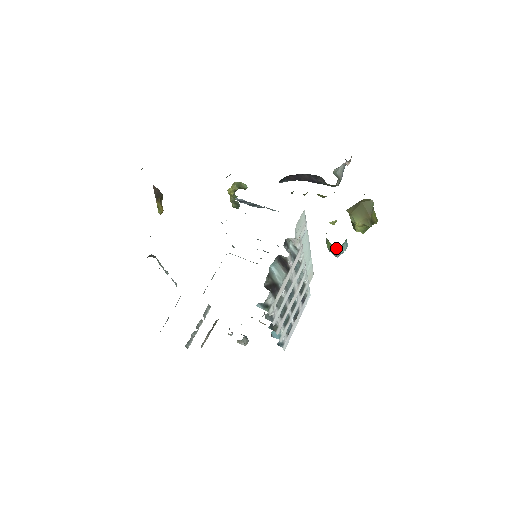
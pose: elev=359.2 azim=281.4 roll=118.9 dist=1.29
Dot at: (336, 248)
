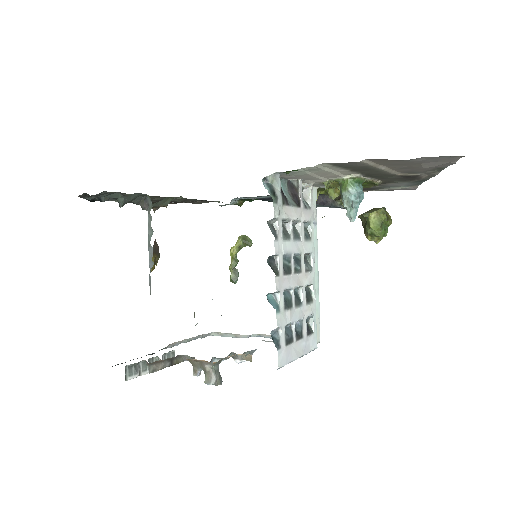
Dot at: (352, 185)
